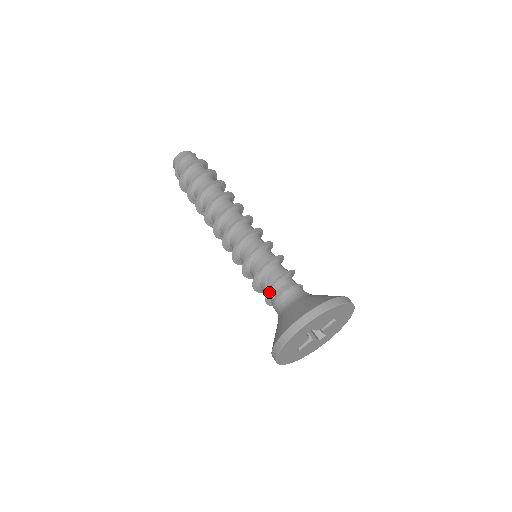
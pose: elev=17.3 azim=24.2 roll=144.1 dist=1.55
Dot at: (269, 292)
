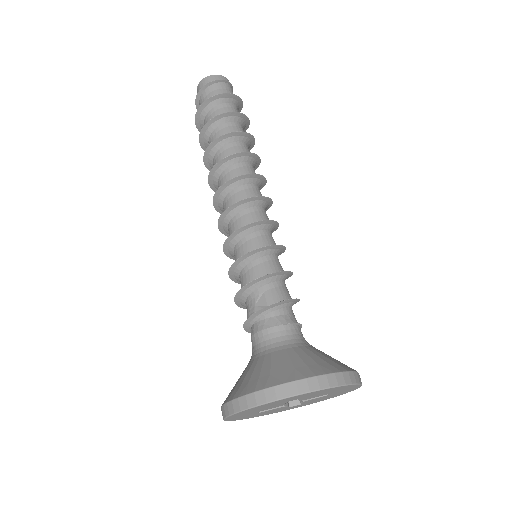
Dot at: (256, 315)
